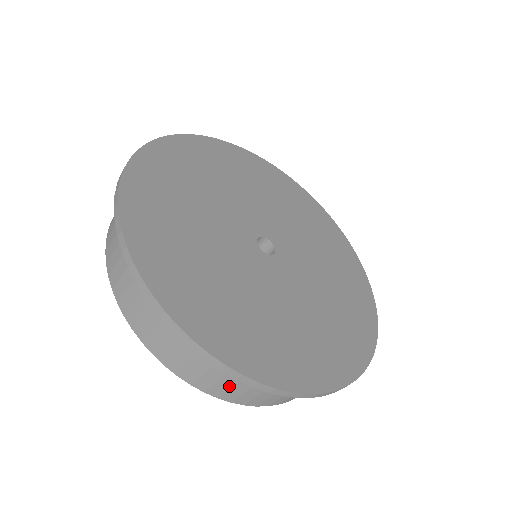
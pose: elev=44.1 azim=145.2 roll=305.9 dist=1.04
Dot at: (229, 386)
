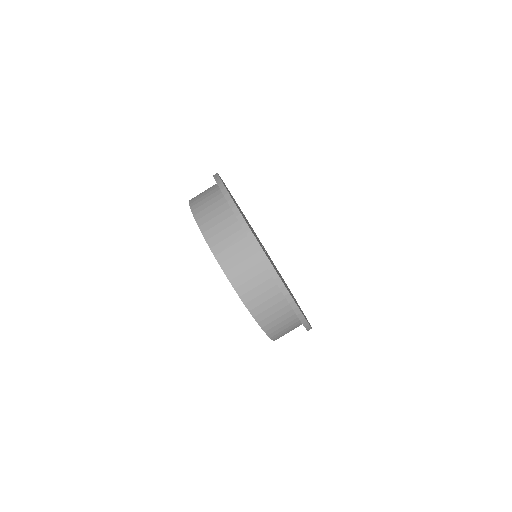
Dot at: (204, 203)
